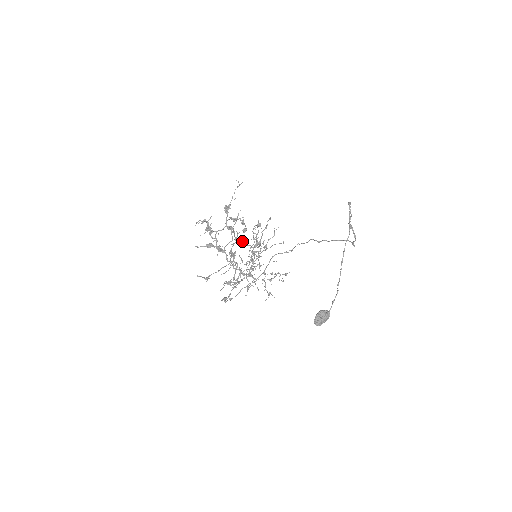
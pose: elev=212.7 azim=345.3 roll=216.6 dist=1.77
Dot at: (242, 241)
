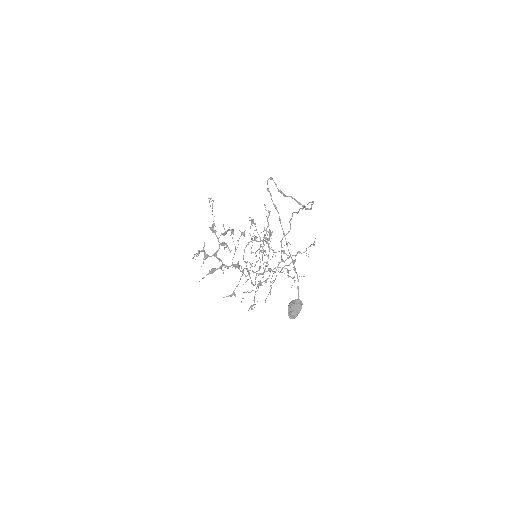
Dot at: occluded
